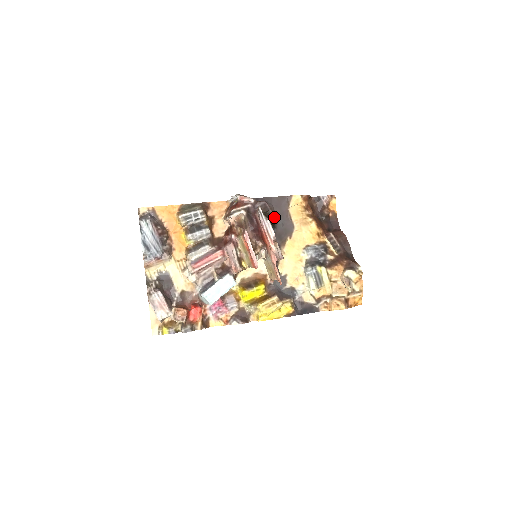
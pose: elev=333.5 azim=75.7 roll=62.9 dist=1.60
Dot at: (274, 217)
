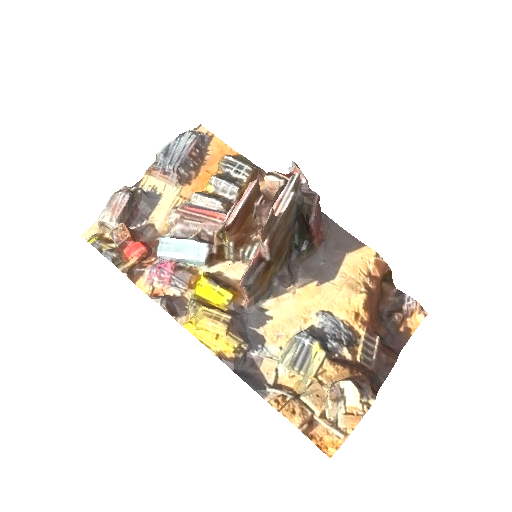
Dot at: (311, 217)
